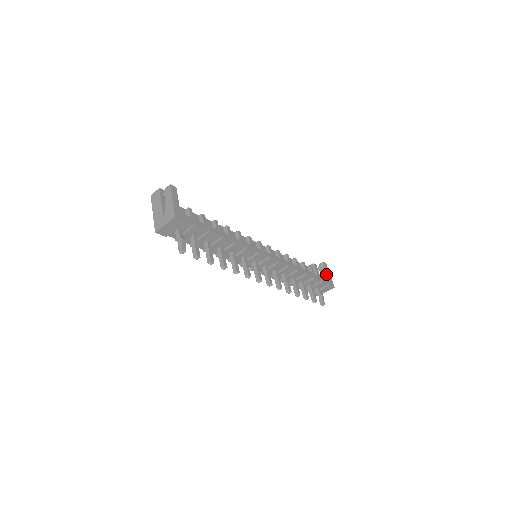
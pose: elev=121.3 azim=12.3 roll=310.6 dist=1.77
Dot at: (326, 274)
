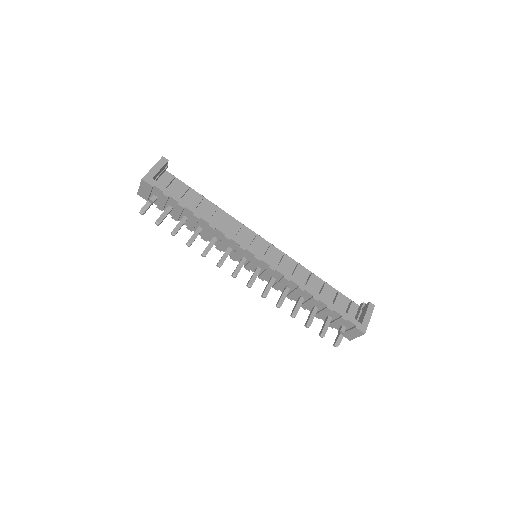
Dot at: (363, 316)
